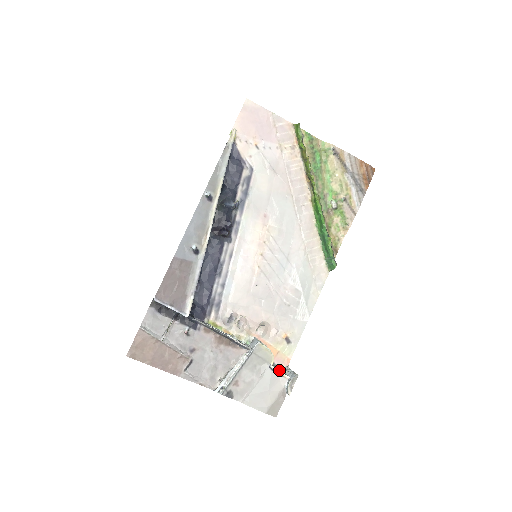
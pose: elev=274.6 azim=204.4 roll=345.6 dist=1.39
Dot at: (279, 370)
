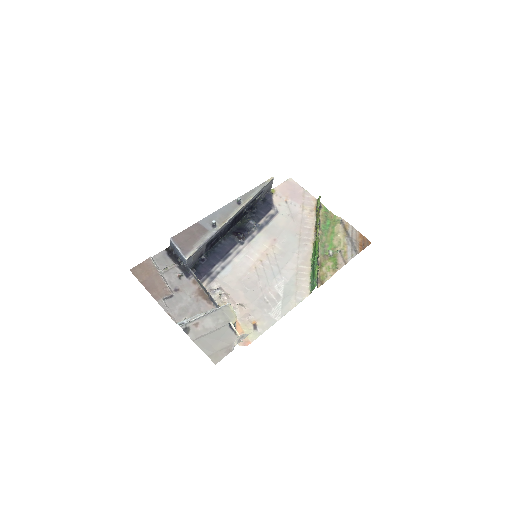
Dot at: occluded
